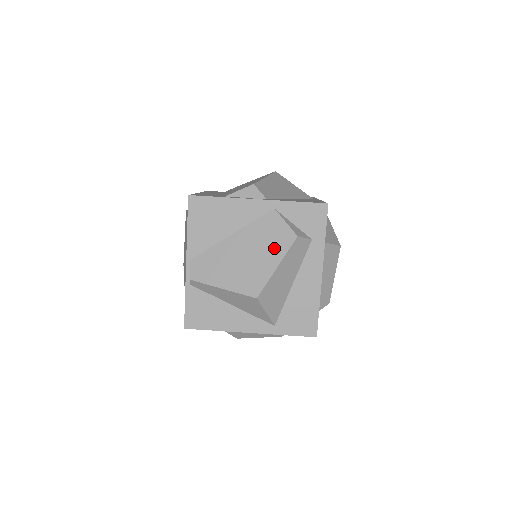
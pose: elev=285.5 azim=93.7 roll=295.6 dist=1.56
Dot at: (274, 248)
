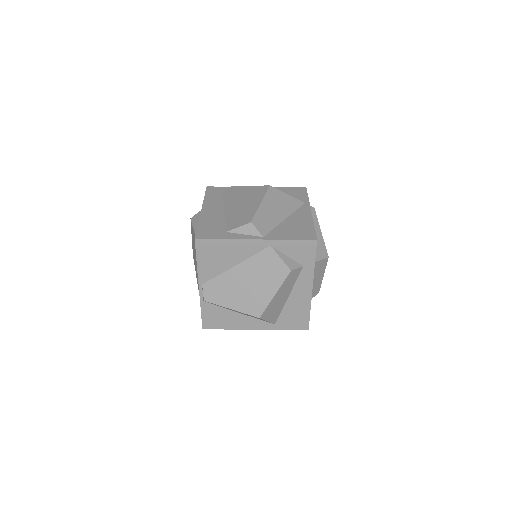
Dot at: (272, 279)
